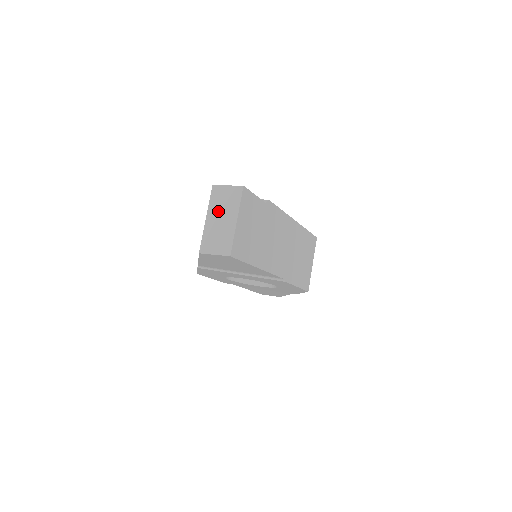
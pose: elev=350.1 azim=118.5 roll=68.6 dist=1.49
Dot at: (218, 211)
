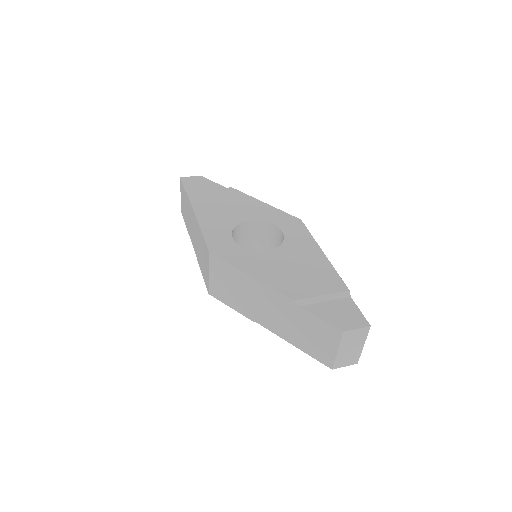
Dot at: (349, 345)
